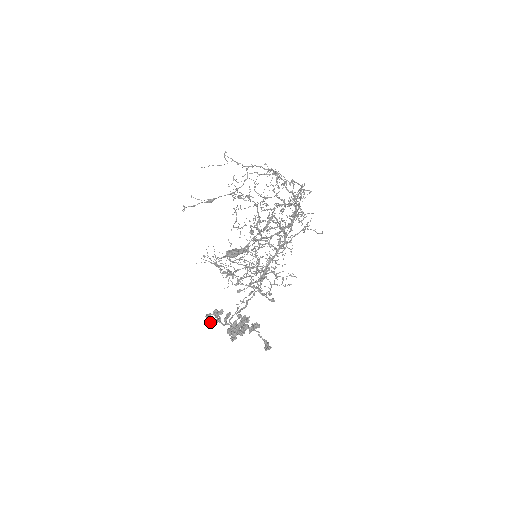
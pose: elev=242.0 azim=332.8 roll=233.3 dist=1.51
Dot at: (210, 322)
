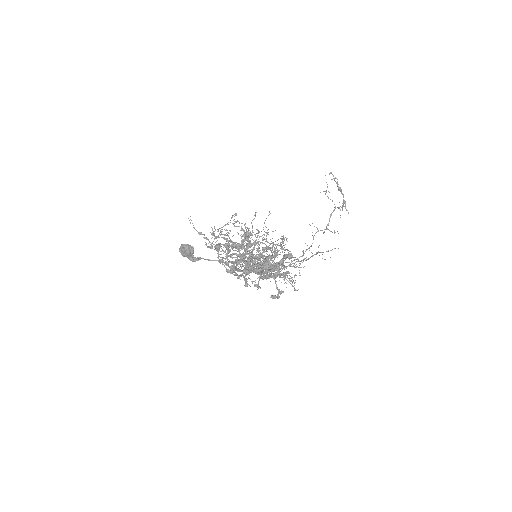
Dot at: occluded
